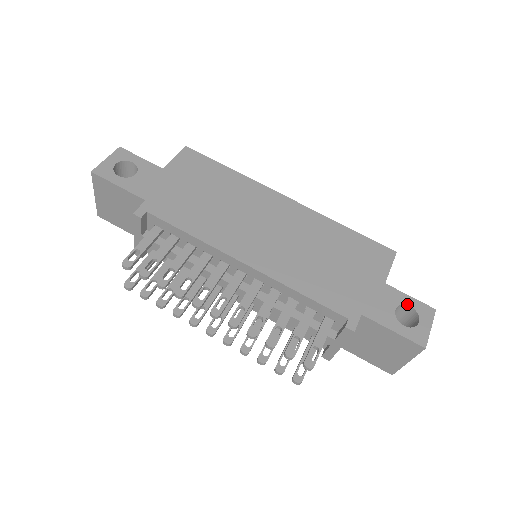
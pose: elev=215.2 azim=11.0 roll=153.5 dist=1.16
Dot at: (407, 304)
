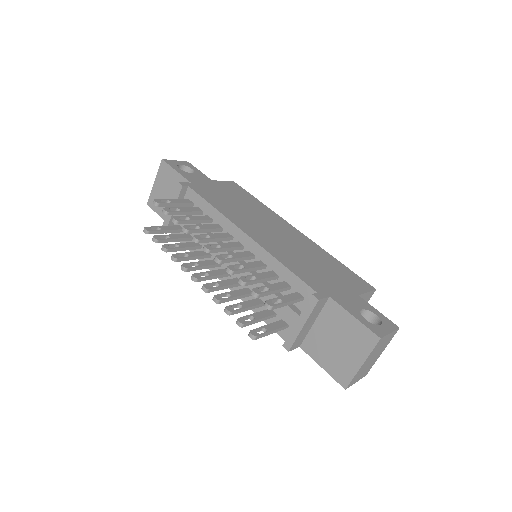
Dot at: (374, 312)
